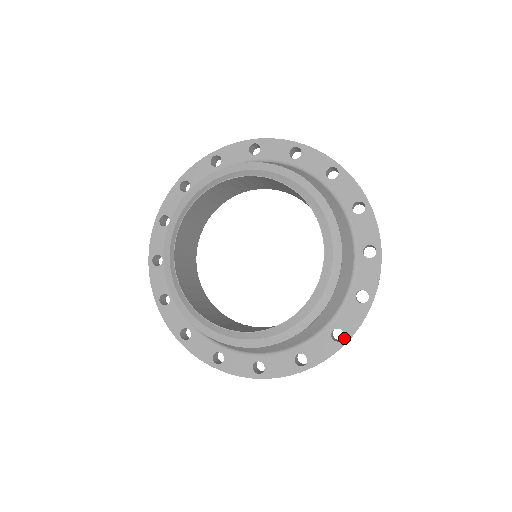
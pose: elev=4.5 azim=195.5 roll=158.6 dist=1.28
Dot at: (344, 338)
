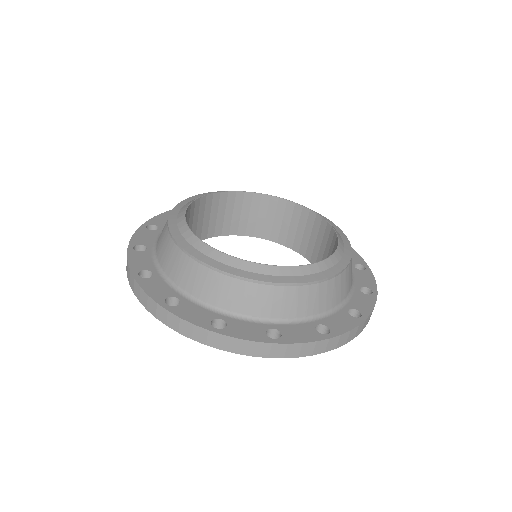
Dot at: (329, 333)
